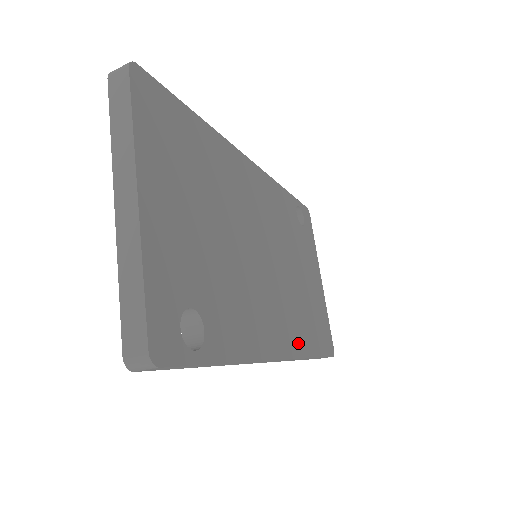
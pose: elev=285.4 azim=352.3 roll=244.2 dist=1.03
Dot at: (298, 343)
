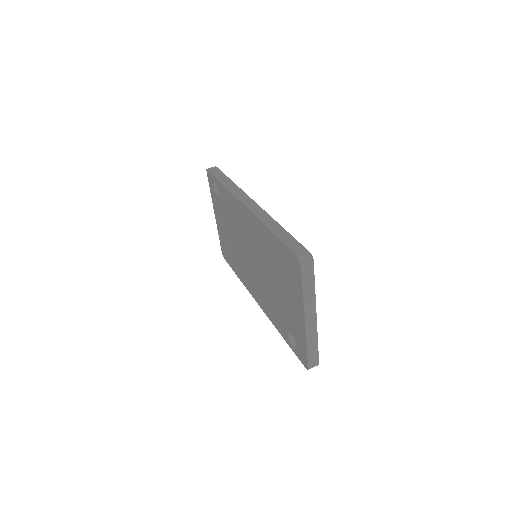
Dot at: occluded
